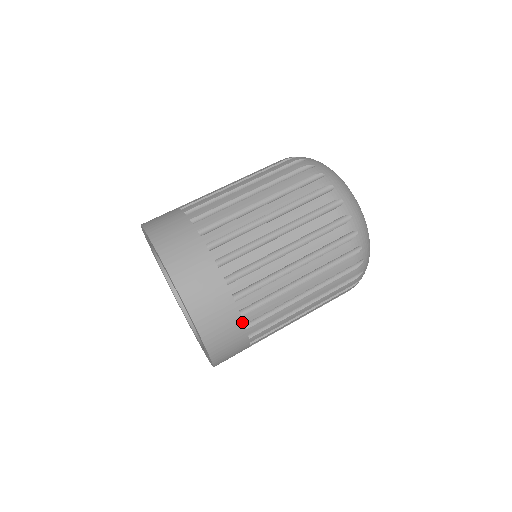
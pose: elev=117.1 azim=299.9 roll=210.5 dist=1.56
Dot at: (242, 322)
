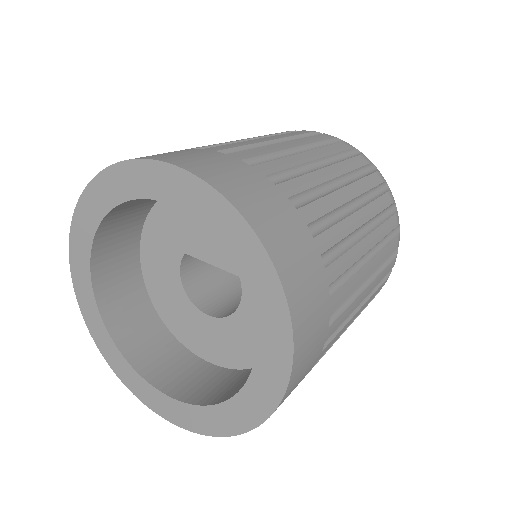
Dot at: (325, 337)
